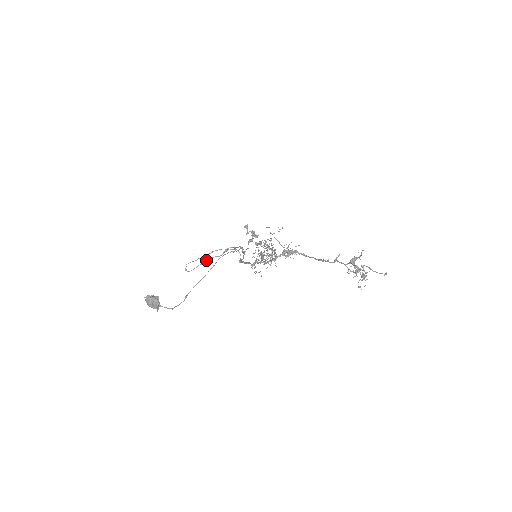
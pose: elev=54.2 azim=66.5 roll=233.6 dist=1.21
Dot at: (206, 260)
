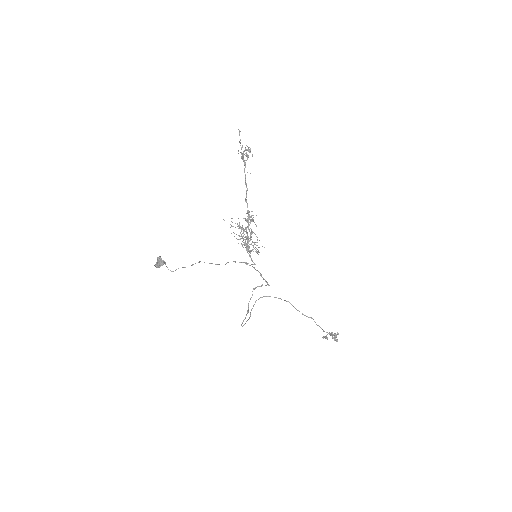
Dot at: (248, 306)
